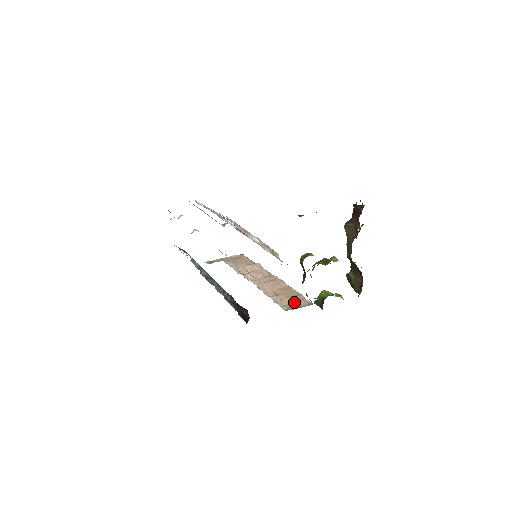
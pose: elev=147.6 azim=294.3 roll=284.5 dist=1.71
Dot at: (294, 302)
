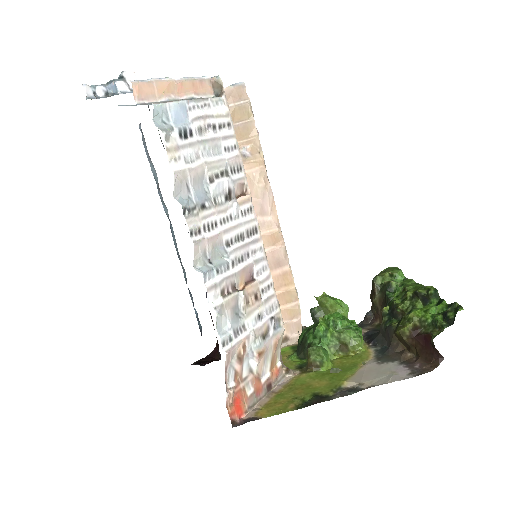
Dot at: occluded
